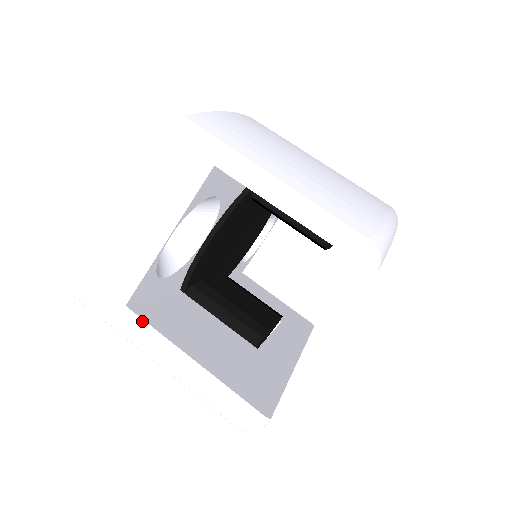
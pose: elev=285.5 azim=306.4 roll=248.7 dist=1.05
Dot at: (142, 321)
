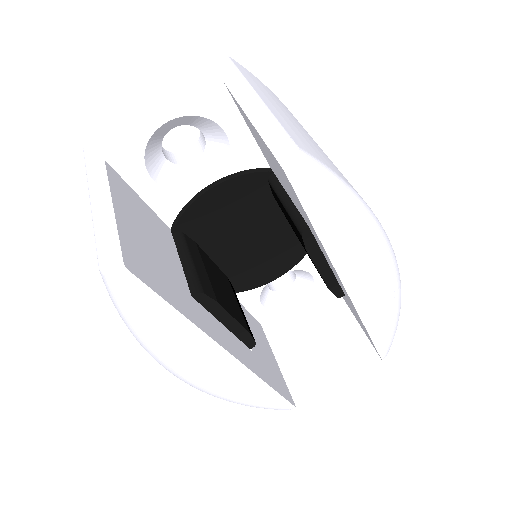
Dot at: (105, 171)
